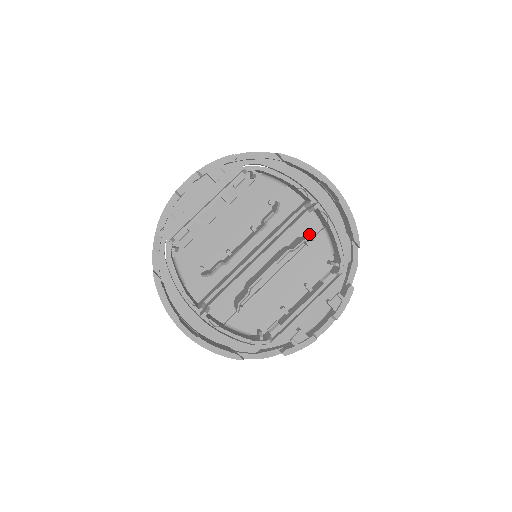
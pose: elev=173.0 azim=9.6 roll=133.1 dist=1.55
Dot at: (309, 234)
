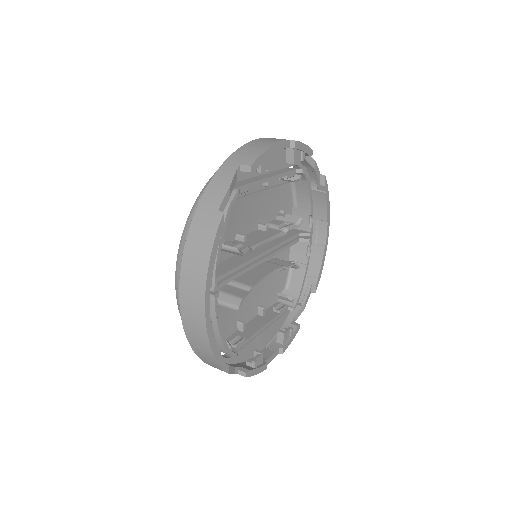
Dot at: occluded
